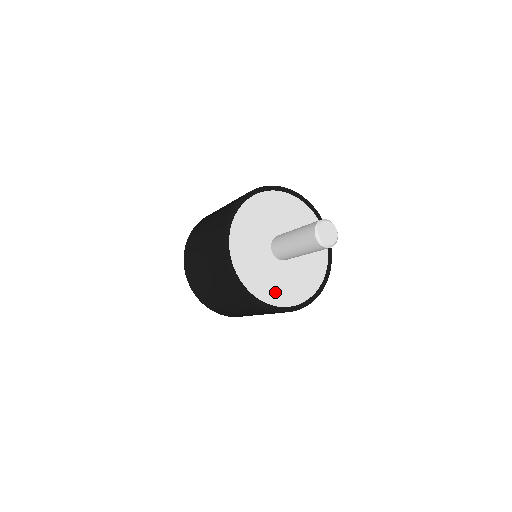
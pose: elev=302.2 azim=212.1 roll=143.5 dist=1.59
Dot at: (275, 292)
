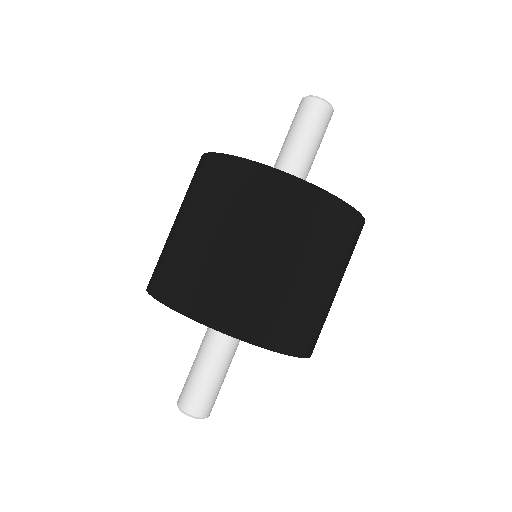
Dot at: occluded
